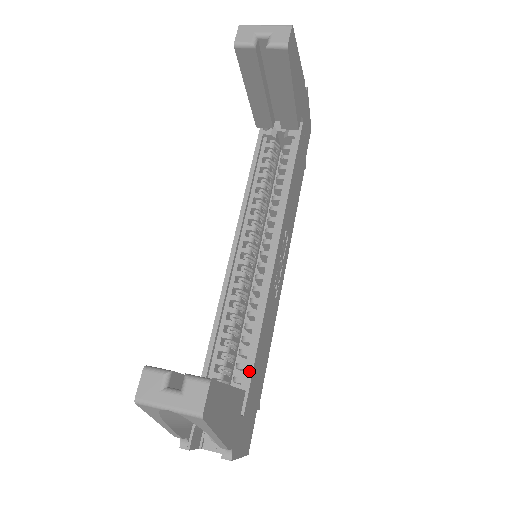
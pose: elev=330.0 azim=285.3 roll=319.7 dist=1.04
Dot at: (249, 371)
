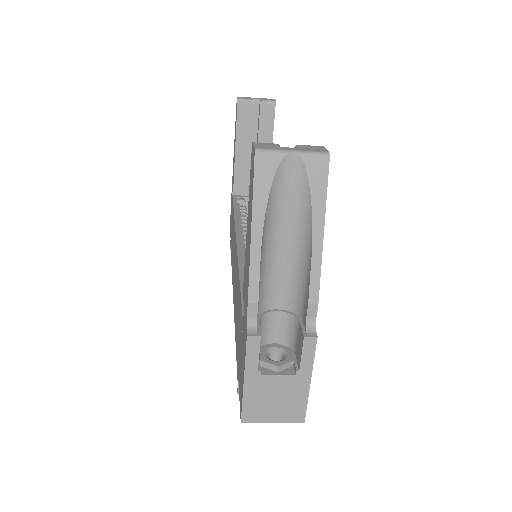
Dot at: occluded
